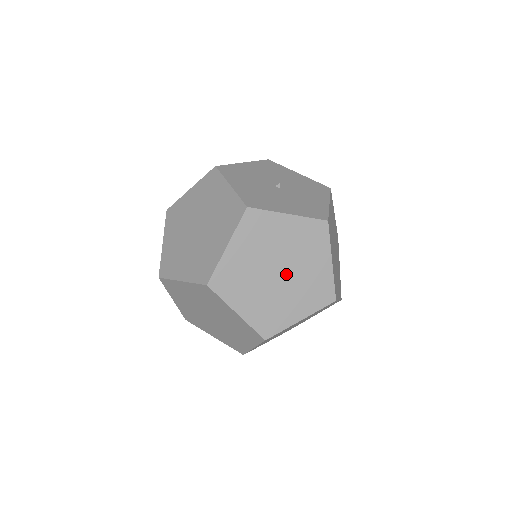
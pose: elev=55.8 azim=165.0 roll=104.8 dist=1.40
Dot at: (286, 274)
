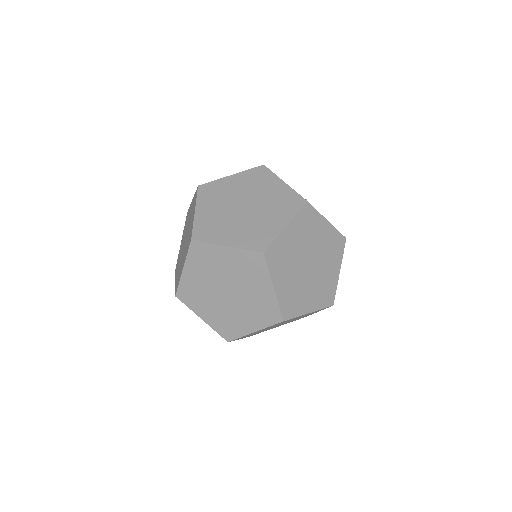
Dot at: (248, 212)
